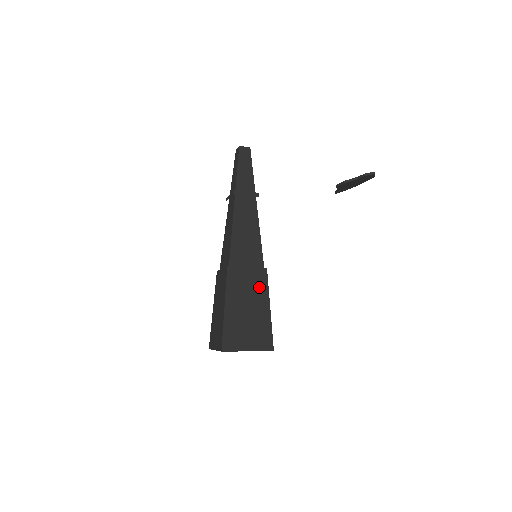
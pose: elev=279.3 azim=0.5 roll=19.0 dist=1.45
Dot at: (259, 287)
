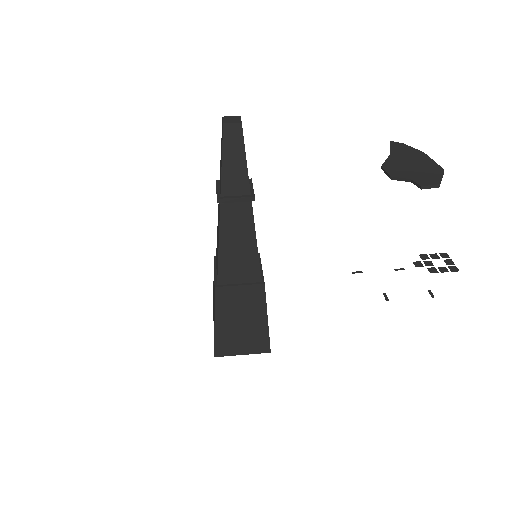
Dot at: (254, 303)
